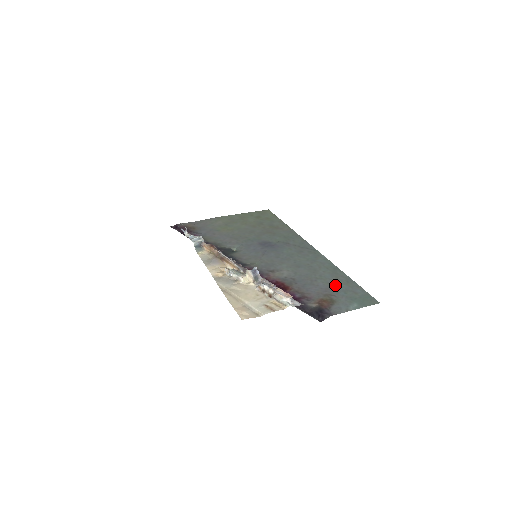
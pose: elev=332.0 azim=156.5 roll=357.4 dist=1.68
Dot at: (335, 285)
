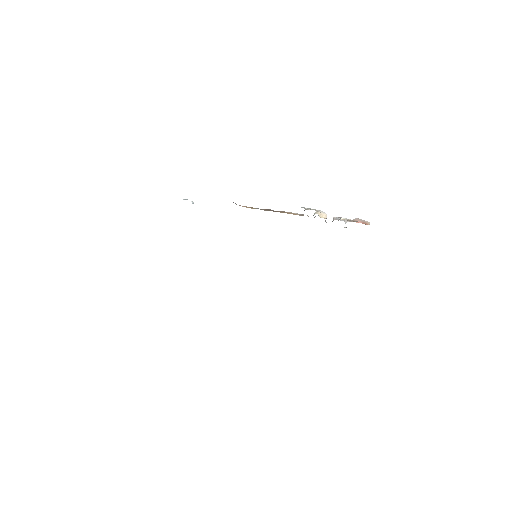
Dot at: occluded
